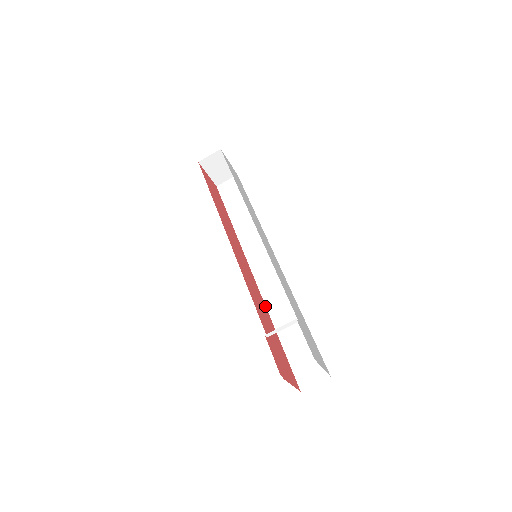
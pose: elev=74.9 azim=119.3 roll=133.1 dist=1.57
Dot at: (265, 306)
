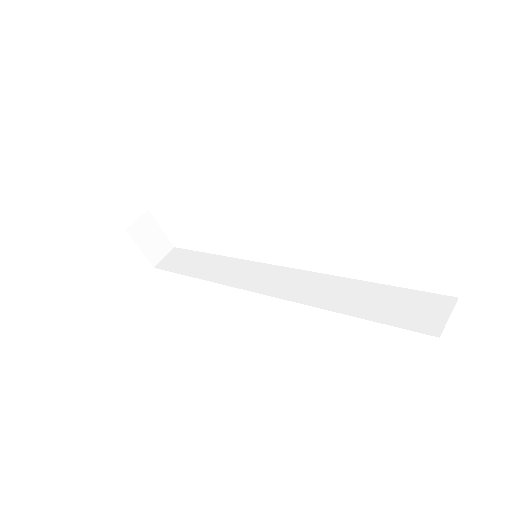
Dot at: (303, 303)
